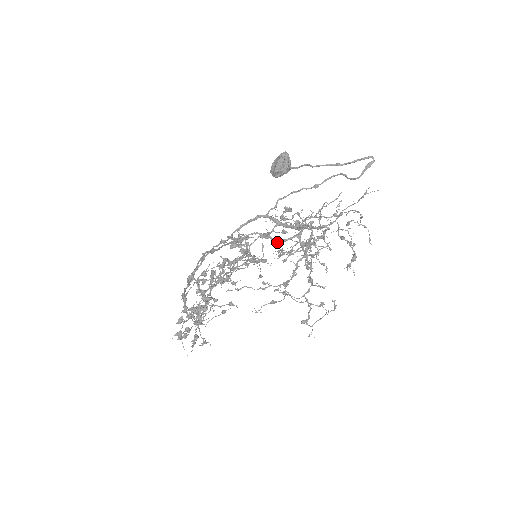
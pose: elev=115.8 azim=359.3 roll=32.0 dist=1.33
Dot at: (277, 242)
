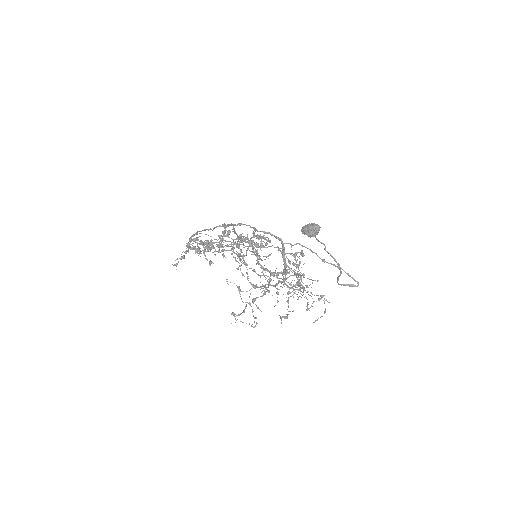
Dot at: (258, 264)
